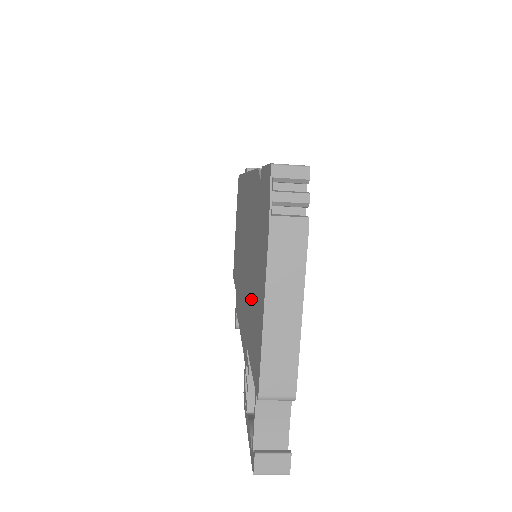
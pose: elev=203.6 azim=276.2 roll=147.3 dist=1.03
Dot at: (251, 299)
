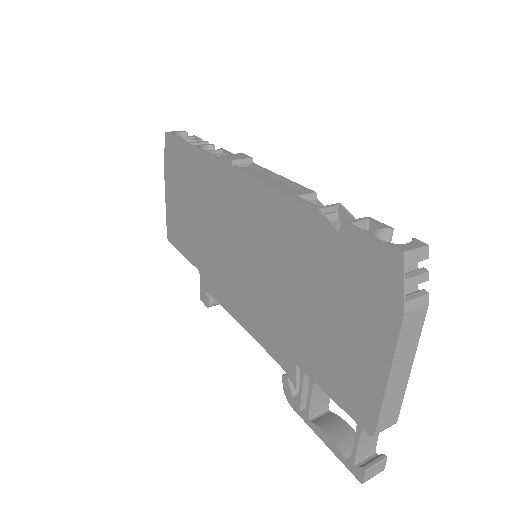
Dot at: (310, 330)
